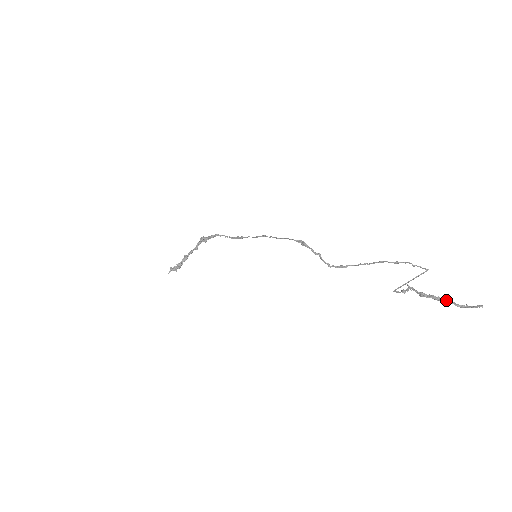
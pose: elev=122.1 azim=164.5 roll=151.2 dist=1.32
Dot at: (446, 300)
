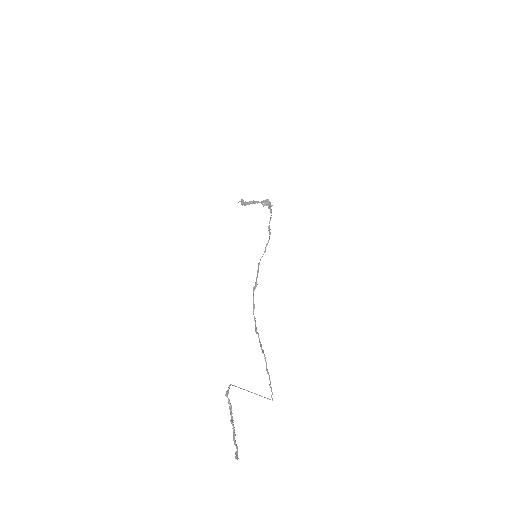
Dot at: (233, 428)
